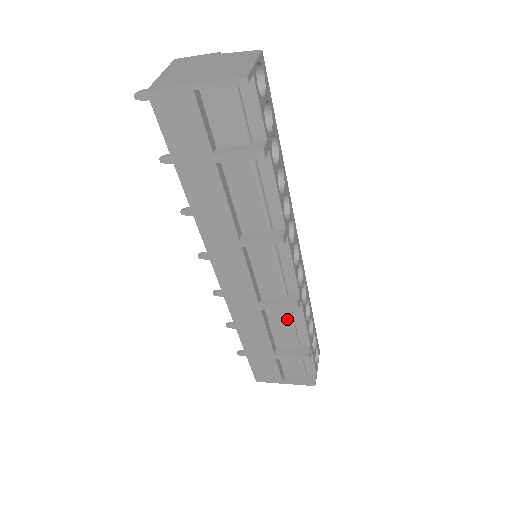
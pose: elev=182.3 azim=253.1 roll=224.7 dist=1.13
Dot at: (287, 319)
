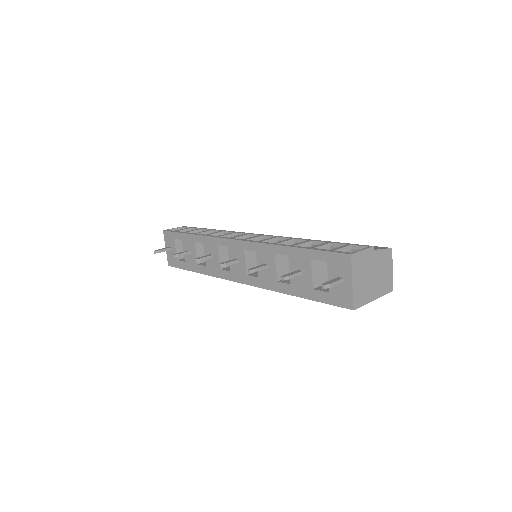
Dot at: occluded
